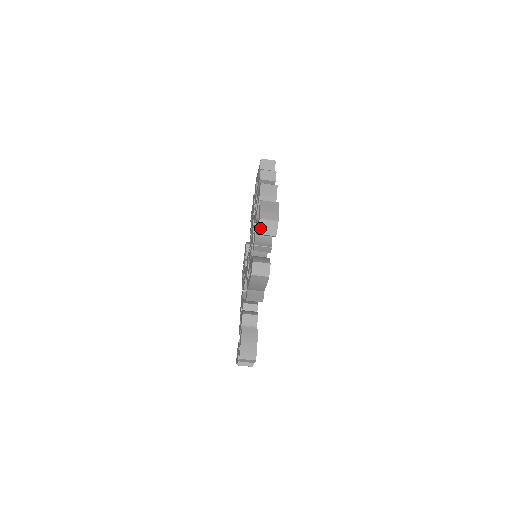
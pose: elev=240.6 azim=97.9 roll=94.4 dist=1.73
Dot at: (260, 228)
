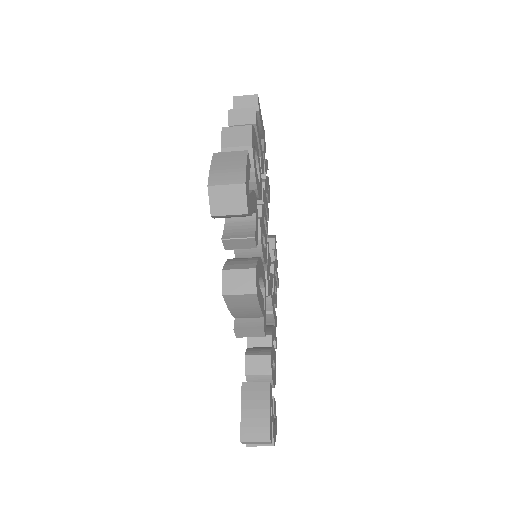
Dot at: (213, 204)
